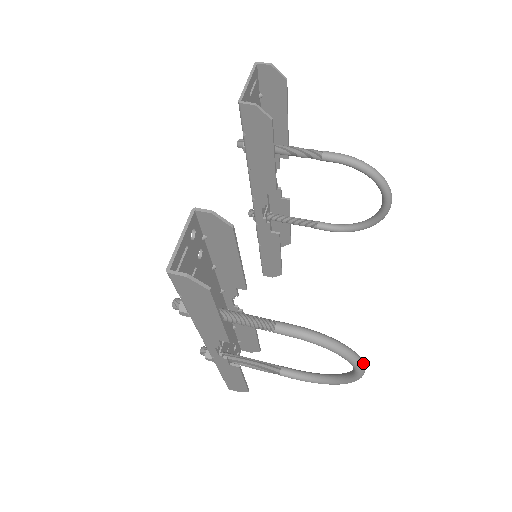
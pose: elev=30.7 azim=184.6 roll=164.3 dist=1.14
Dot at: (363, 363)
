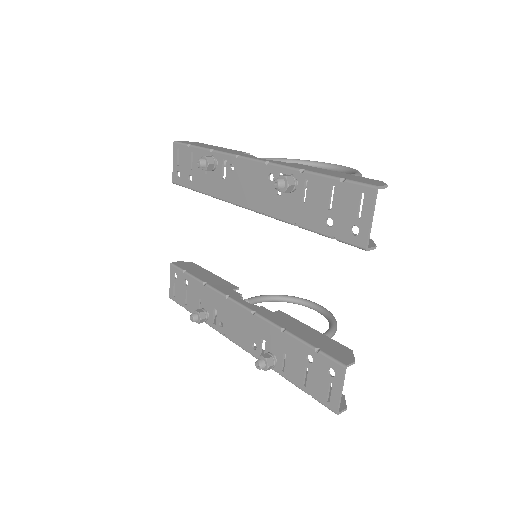
Dot at: occluded
